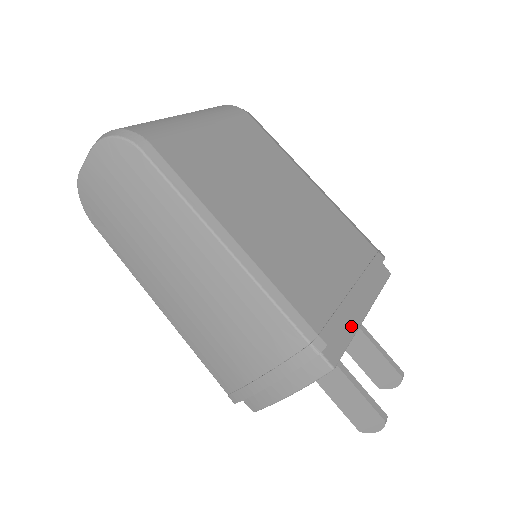
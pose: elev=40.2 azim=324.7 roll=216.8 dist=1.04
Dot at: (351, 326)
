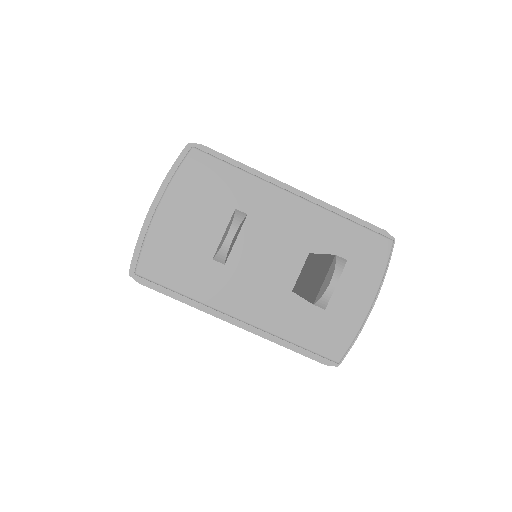
Dot at: (256, 177)
